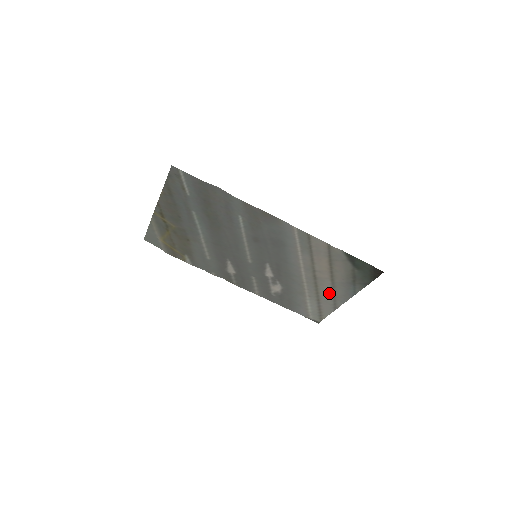
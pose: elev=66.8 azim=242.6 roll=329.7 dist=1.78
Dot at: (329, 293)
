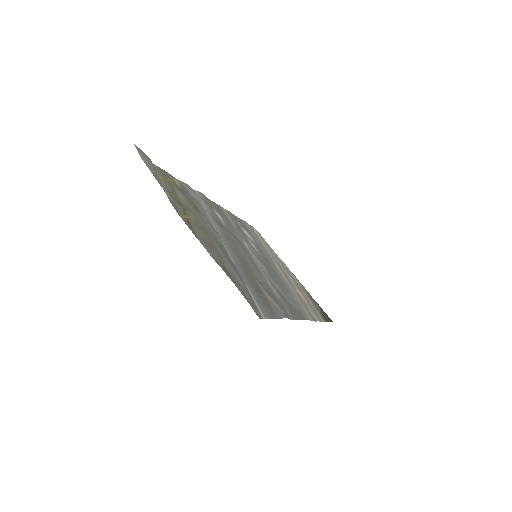
Dot at: (284, 267)
